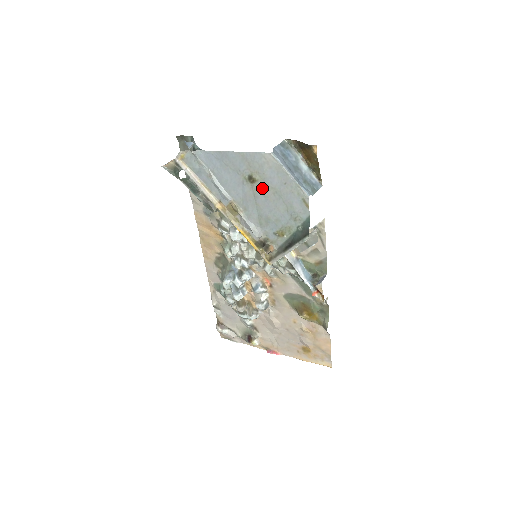
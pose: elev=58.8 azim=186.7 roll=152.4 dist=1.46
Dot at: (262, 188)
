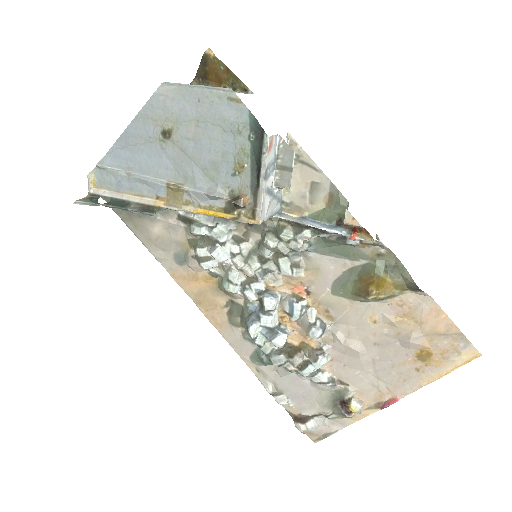
Dot at: (182, 132)
